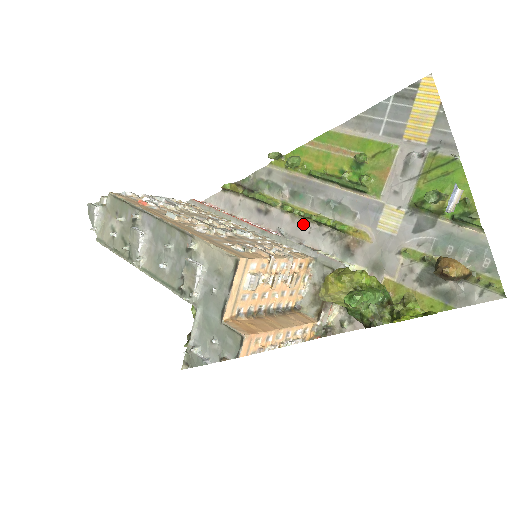
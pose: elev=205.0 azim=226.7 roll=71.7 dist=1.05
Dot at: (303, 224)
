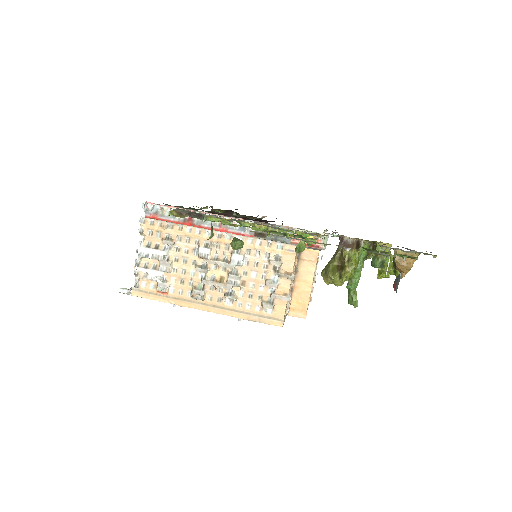
Dot at: occluded
